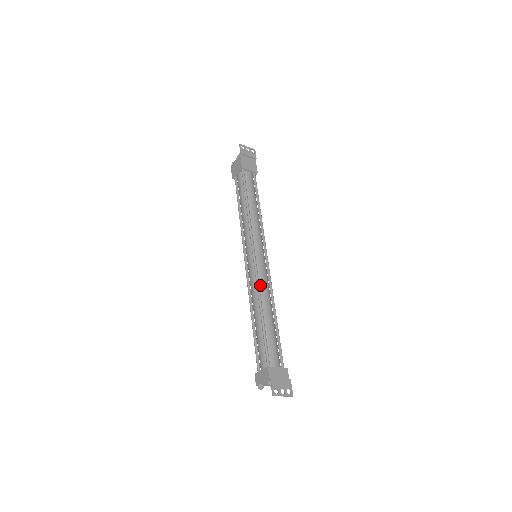
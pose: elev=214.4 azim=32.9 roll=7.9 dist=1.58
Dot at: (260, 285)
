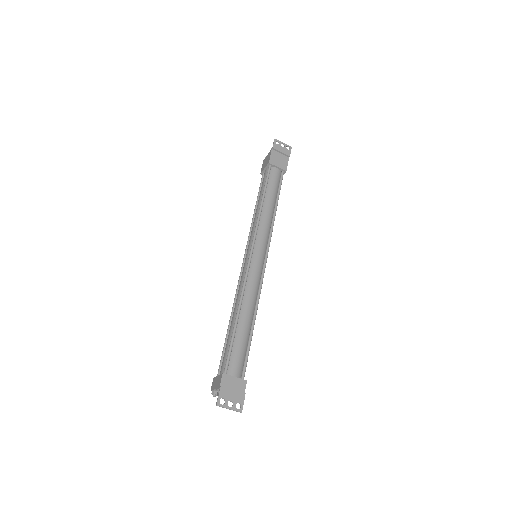
Dot at: (247, 286)
